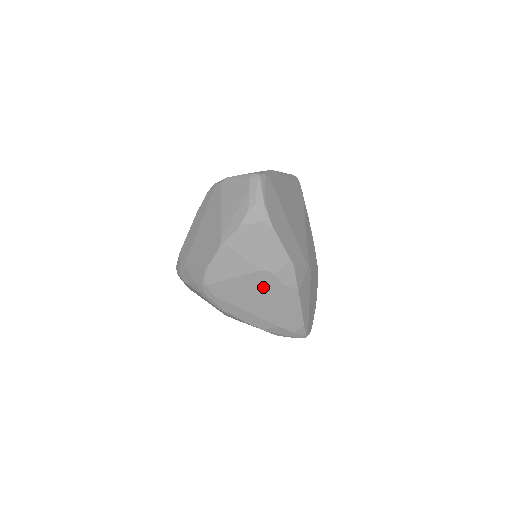
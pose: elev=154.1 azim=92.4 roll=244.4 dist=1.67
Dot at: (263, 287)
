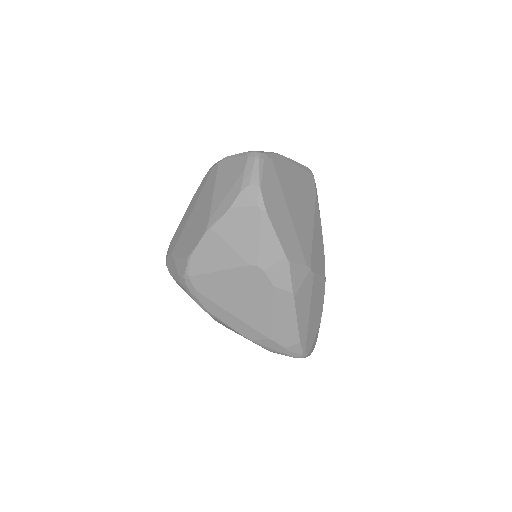
Dot at: (252, 286)
